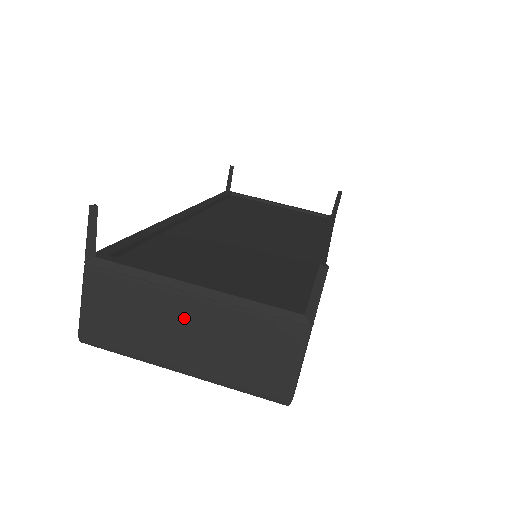
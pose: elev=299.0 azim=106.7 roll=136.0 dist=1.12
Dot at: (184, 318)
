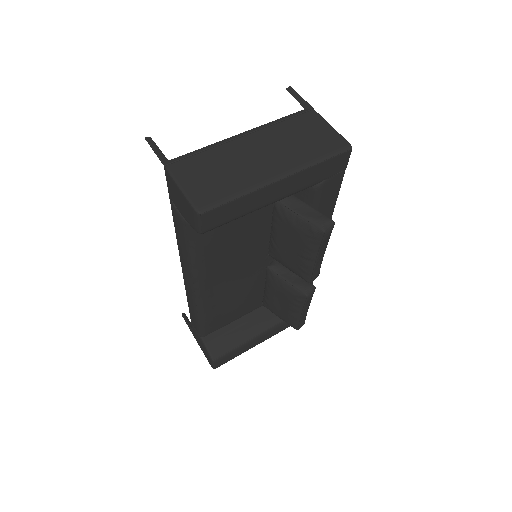
Dot at: (251, 149)
